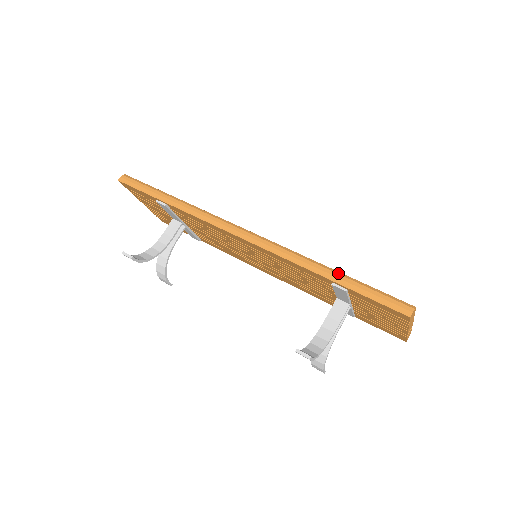
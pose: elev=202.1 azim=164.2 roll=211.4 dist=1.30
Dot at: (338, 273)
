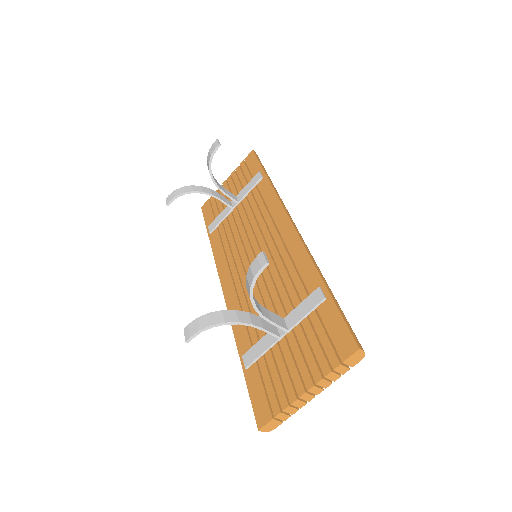
Dot at: occluded
